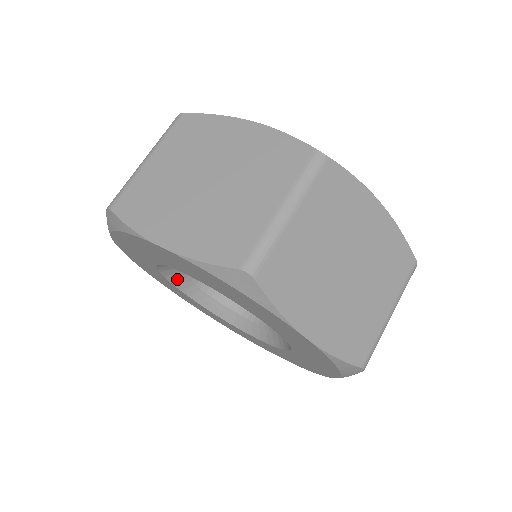
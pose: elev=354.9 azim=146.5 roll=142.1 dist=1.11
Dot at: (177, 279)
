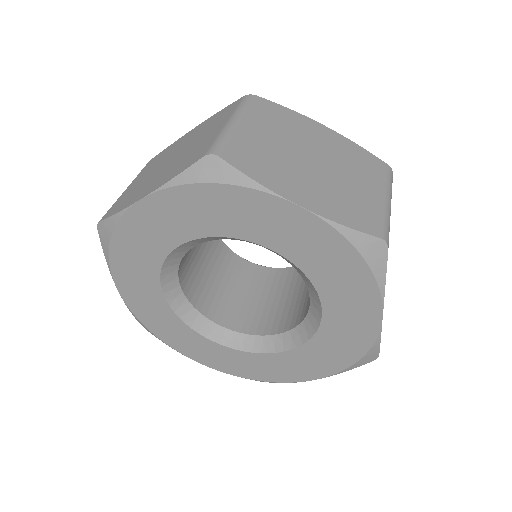
Dot at: (170, 267)
